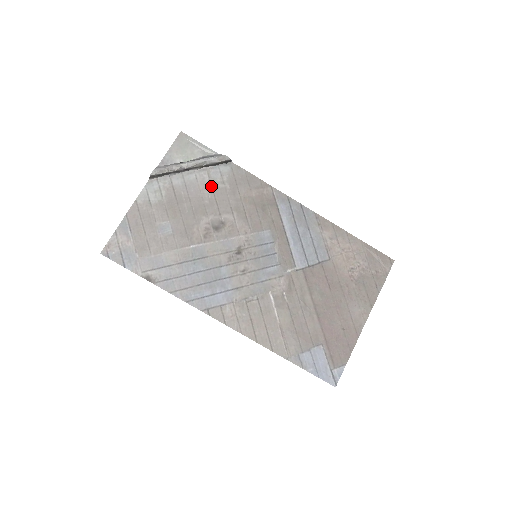
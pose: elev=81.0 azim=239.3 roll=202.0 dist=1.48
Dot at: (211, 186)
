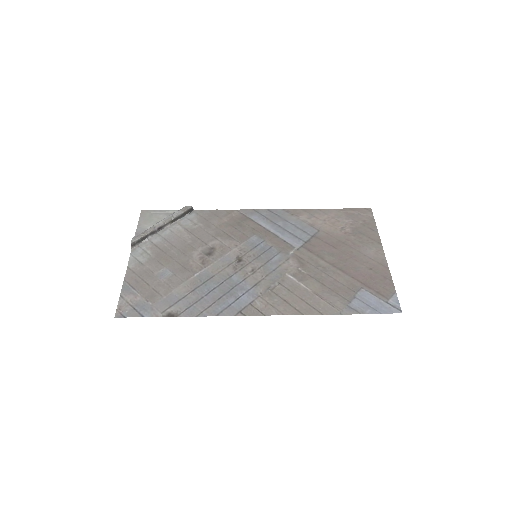
Dot at: (187, 231)
